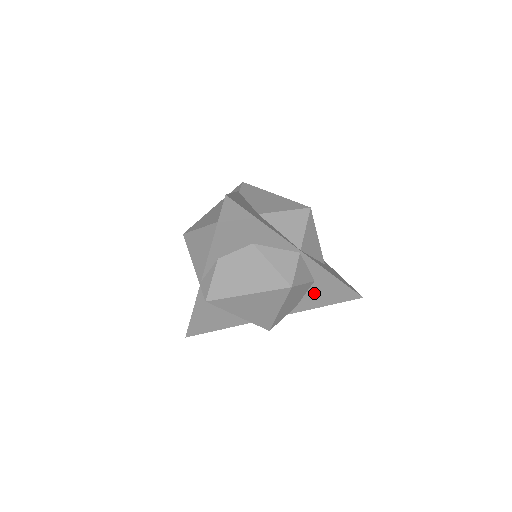
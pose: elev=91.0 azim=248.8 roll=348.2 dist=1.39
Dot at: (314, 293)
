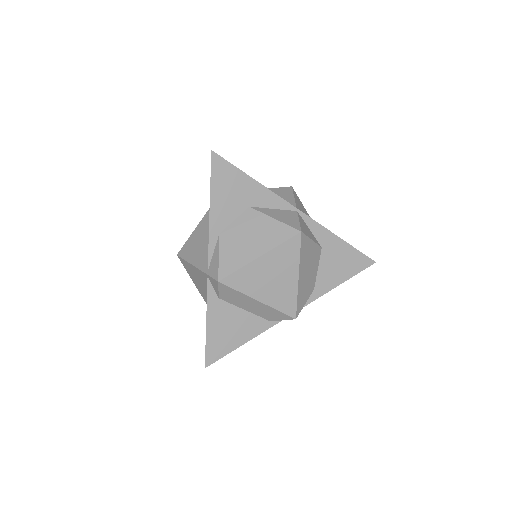
Dot at: (326, 265)
